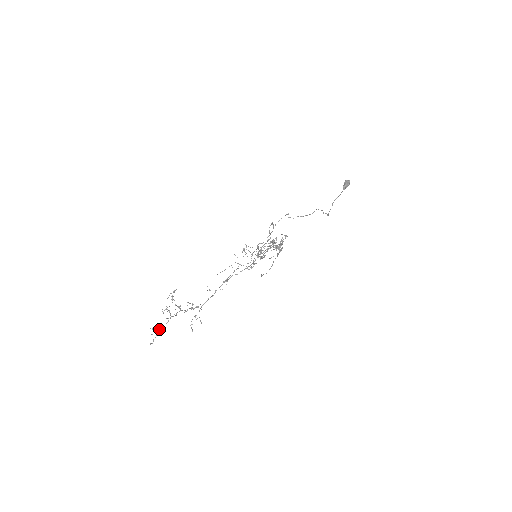
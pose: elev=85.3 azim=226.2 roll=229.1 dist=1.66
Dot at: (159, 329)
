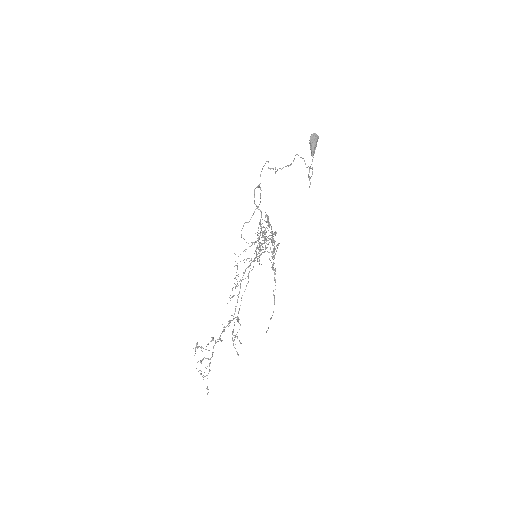
Dot at: (206, 375)
